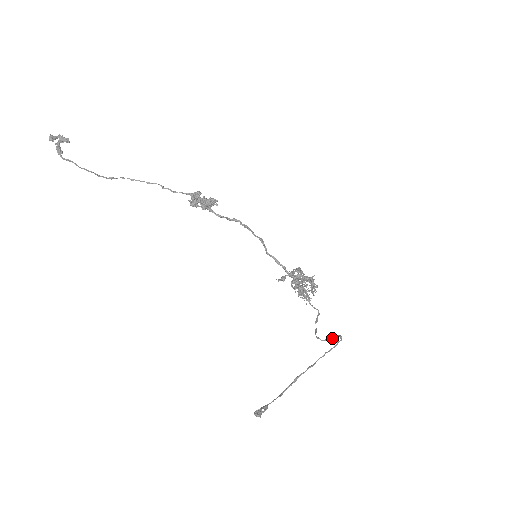
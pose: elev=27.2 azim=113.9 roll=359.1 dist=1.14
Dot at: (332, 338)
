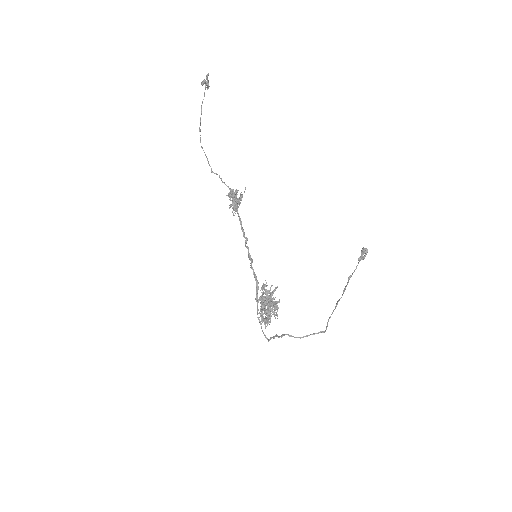
Dot at: (308, 335)
